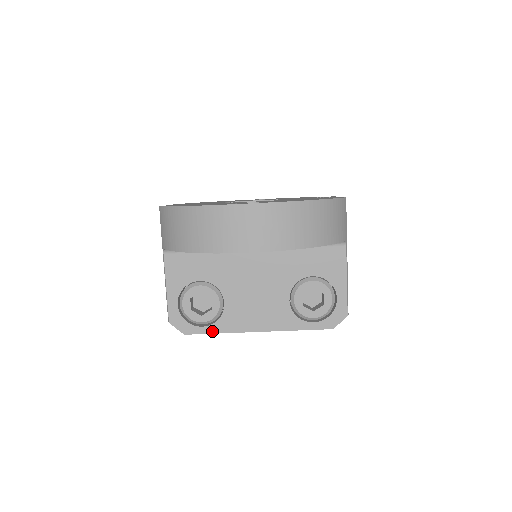
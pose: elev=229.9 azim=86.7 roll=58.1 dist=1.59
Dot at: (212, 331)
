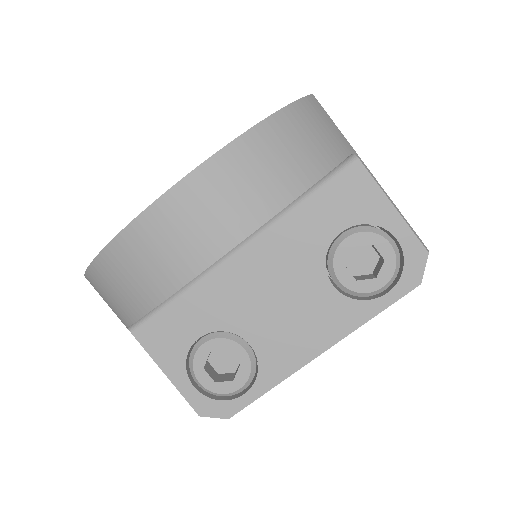
Dot at: (260, 392)
